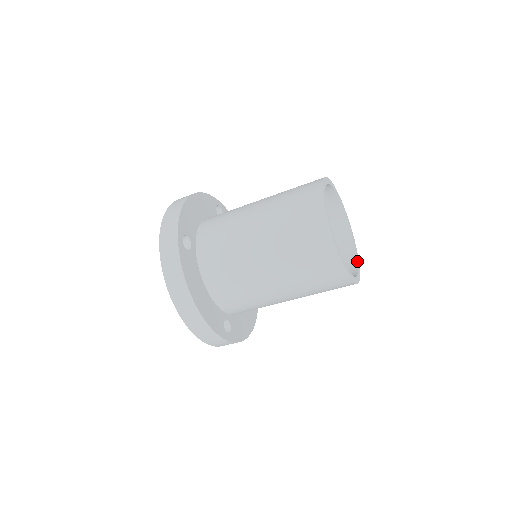
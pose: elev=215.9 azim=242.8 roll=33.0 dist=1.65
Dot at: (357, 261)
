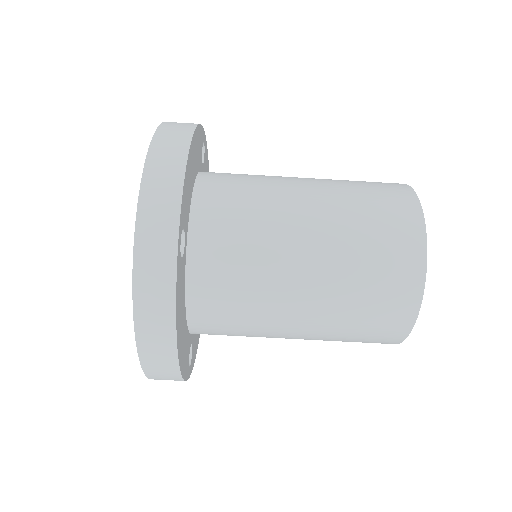
Dot at: occluded
